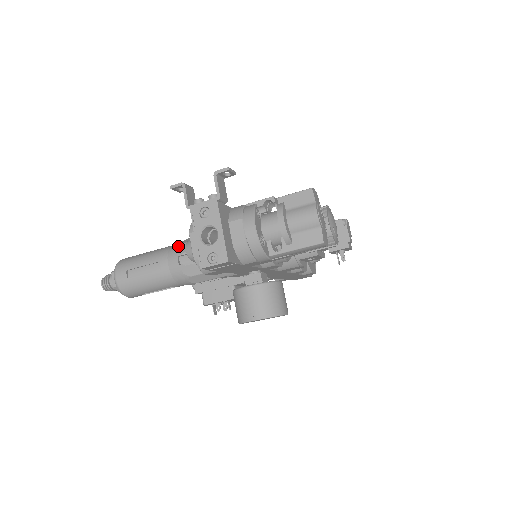
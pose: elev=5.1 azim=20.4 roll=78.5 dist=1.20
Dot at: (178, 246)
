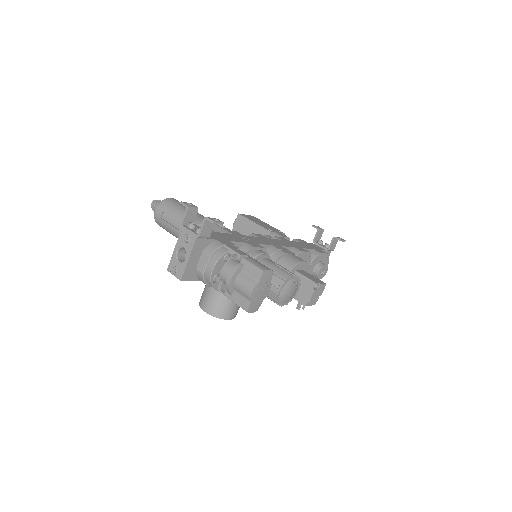
Dot at: (196, 222)
